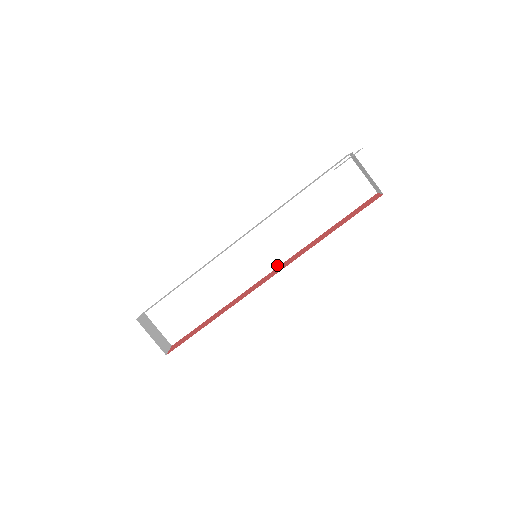
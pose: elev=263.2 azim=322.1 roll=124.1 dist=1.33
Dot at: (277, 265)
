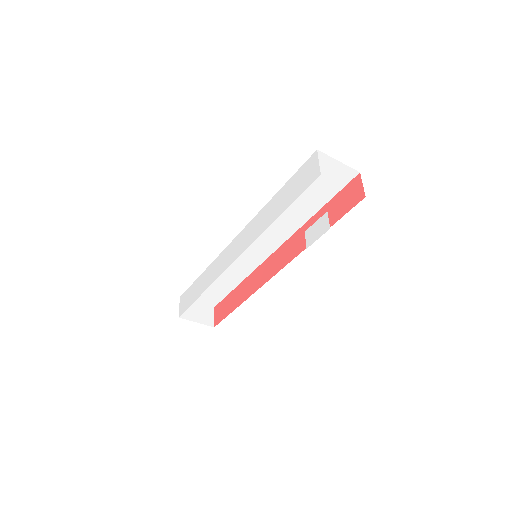
Dot at: (278, 246)
